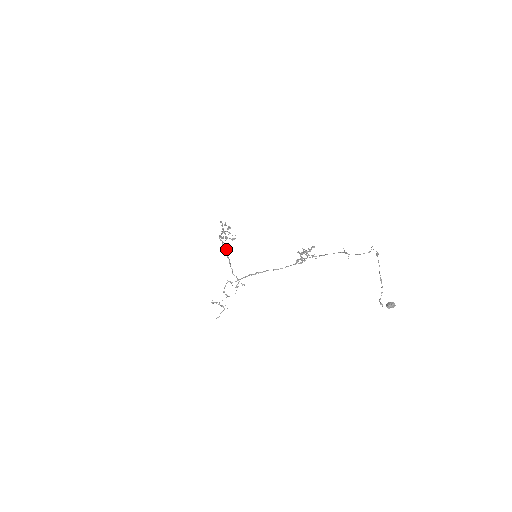
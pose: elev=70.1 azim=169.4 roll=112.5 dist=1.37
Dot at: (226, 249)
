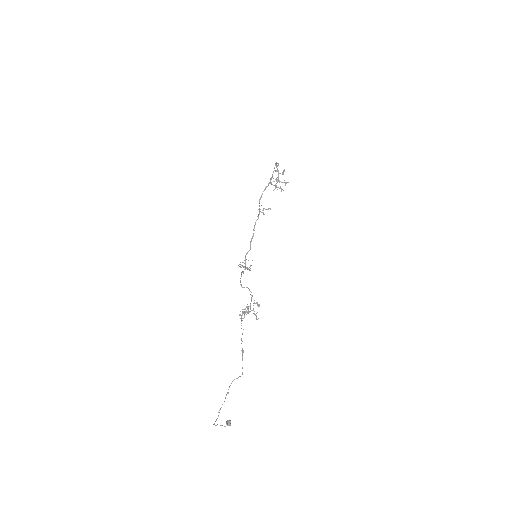
Dot at: occluded
